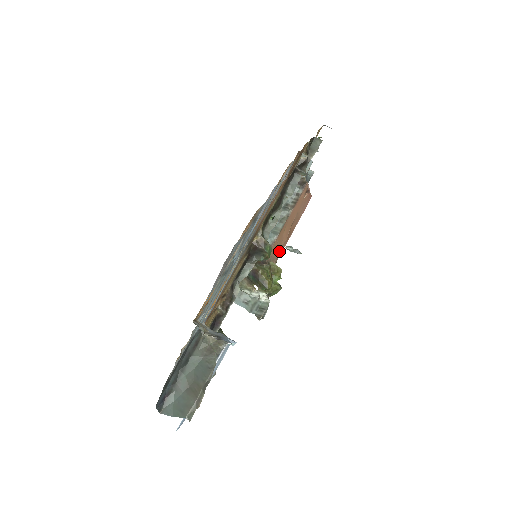
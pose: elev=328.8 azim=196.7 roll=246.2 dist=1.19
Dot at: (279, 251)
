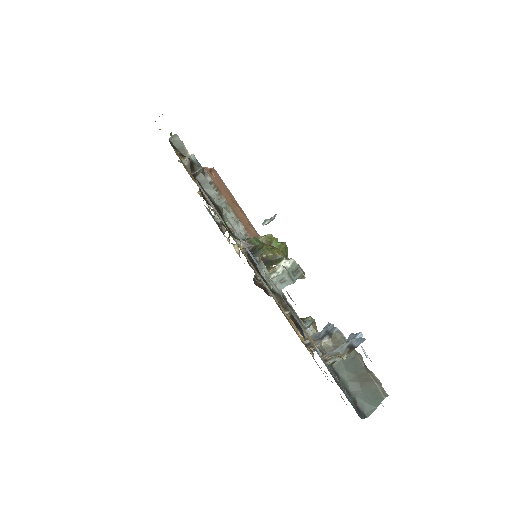
Dot at: (251, 227)
